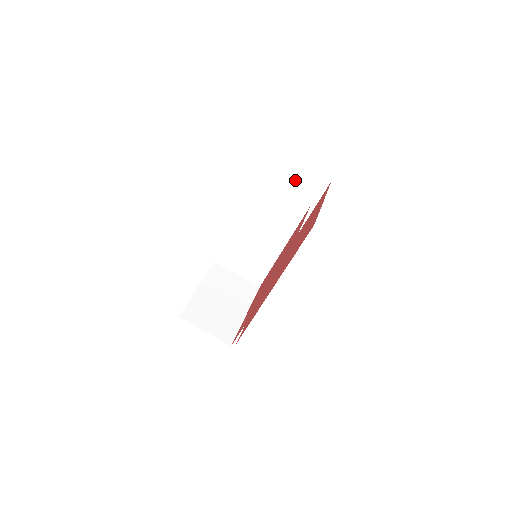
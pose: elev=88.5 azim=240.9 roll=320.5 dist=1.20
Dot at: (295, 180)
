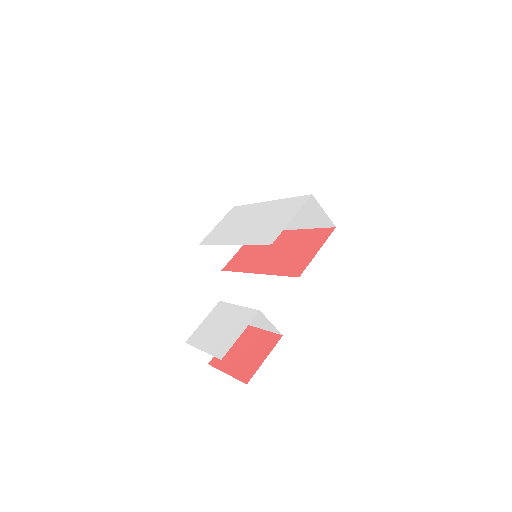
Dot at: (312, 209)
